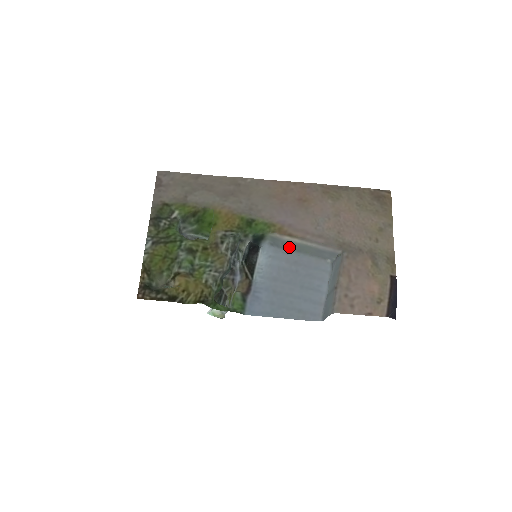
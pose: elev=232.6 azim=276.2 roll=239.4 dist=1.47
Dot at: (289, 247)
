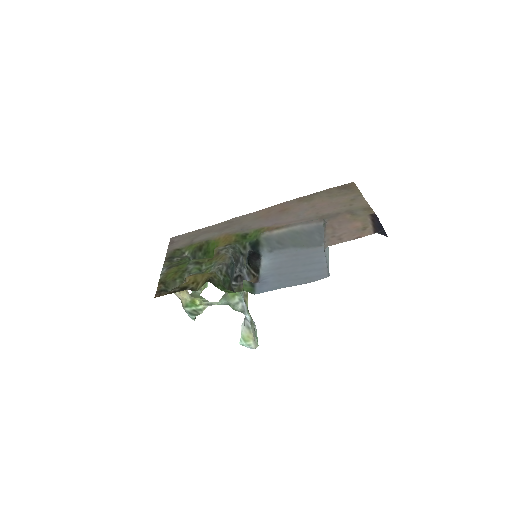
Dot at: (284, 245)
